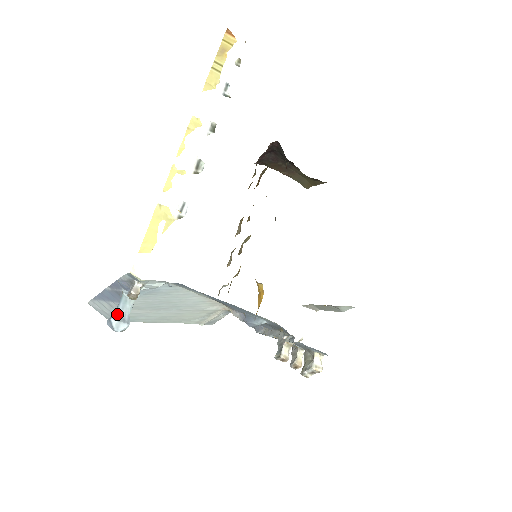
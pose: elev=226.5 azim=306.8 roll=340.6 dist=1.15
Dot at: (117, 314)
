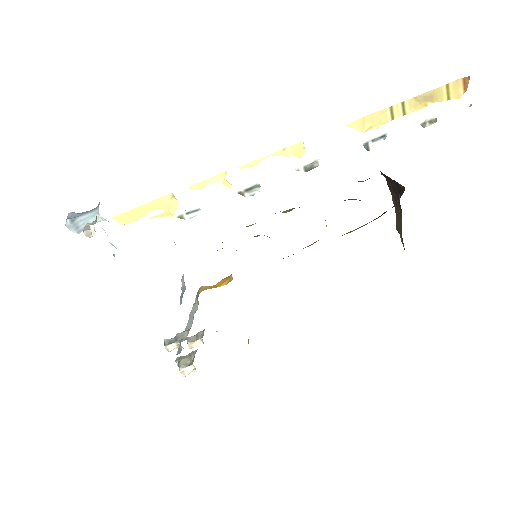
Dot at: (76, 219)
